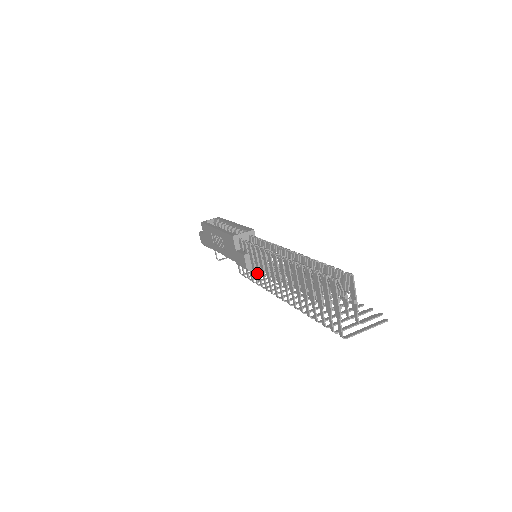
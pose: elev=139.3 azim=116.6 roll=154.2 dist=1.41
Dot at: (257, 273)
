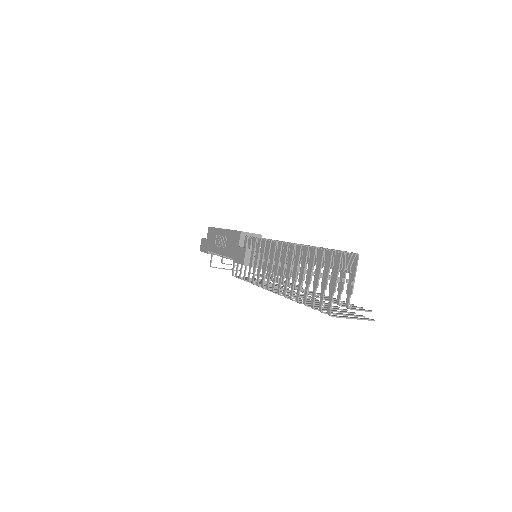
Dot at: occluded
